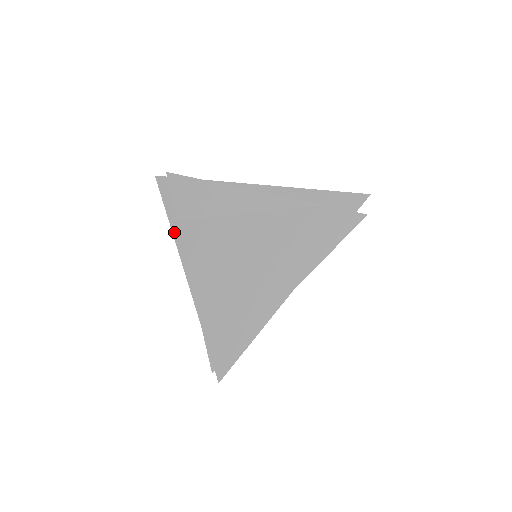
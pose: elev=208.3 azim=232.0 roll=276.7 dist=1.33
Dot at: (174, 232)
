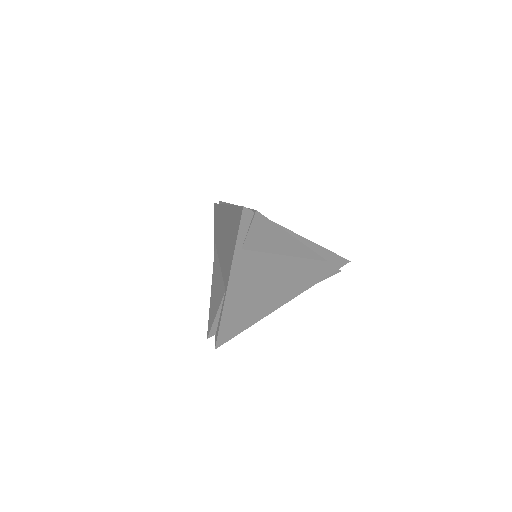
Dot at: (235, 257)
